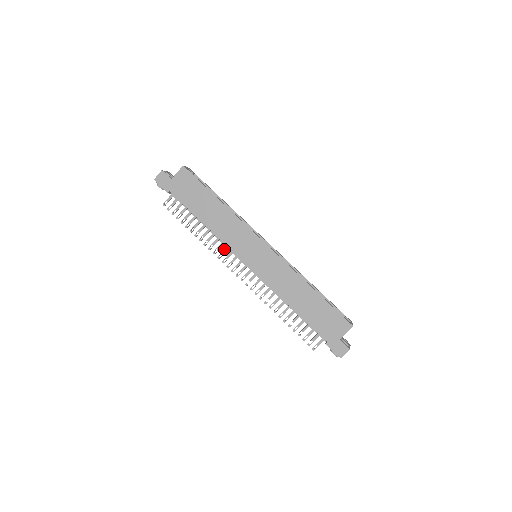
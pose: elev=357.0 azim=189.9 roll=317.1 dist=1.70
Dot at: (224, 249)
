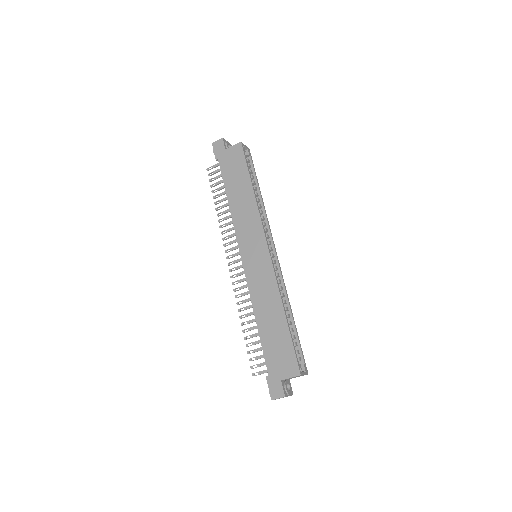
Dot at: (232, 234)
